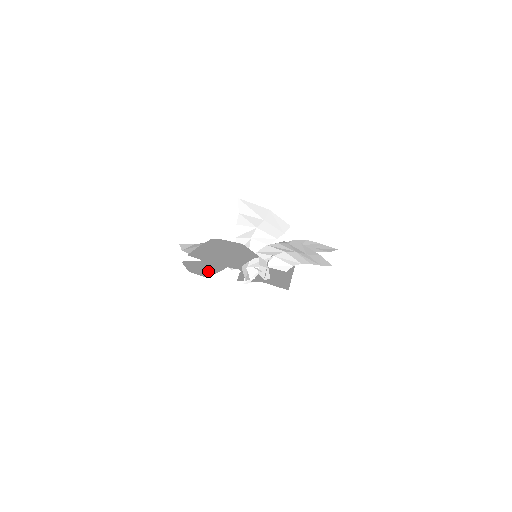
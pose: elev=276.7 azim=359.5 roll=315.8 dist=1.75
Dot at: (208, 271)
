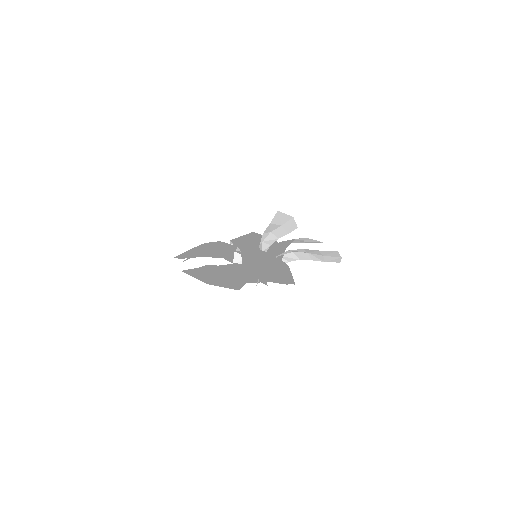
Dot at: (233, 282)
